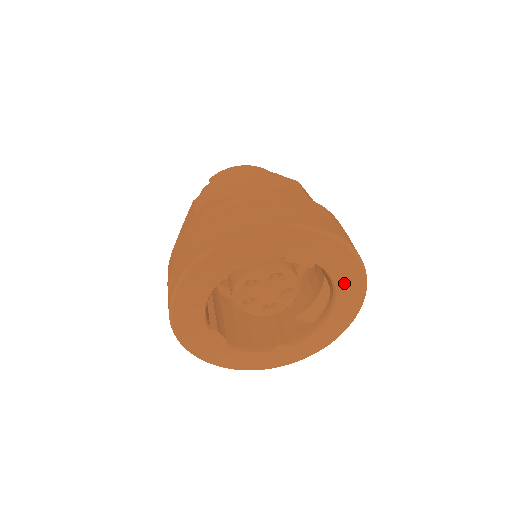
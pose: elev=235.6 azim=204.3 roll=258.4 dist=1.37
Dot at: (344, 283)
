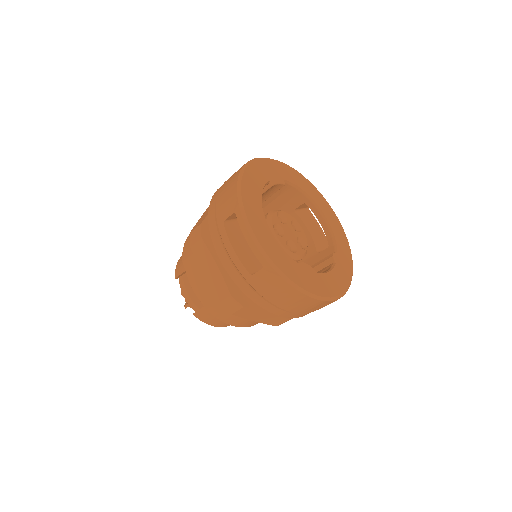
Dot at: (305, 187)
